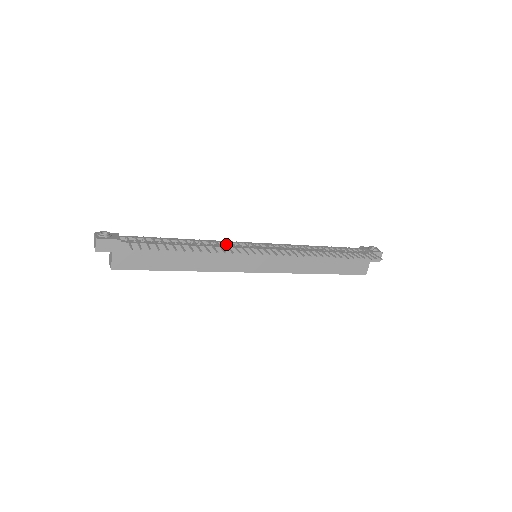
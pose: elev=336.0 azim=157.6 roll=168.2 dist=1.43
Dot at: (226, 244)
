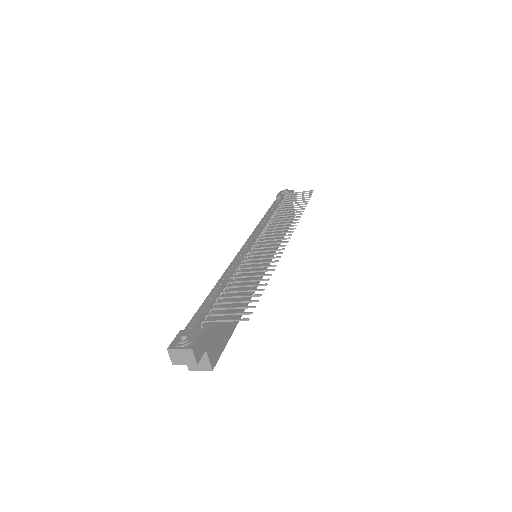
Dot at: (255, 258)
